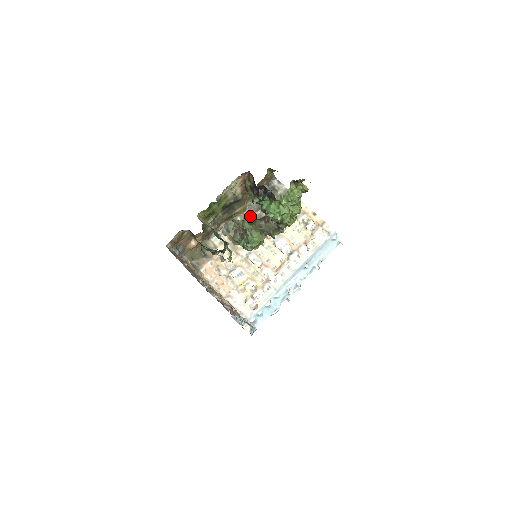
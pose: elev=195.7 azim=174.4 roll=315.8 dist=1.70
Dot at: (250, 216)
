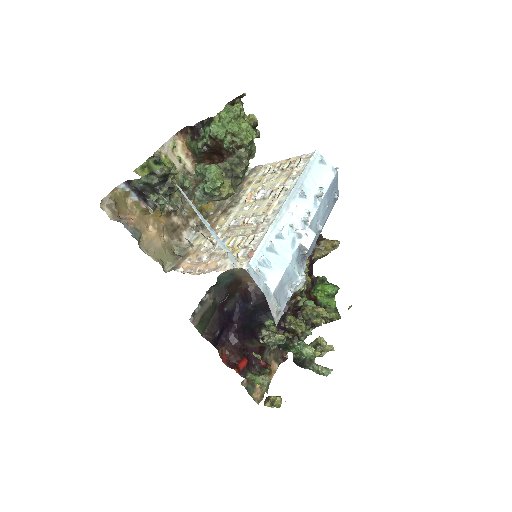
Dot at: (222, 204)
